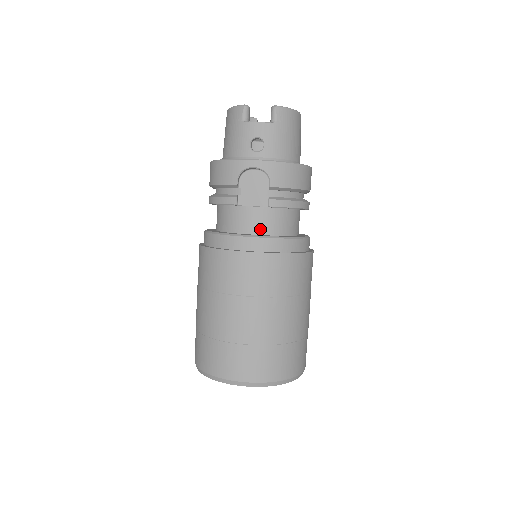
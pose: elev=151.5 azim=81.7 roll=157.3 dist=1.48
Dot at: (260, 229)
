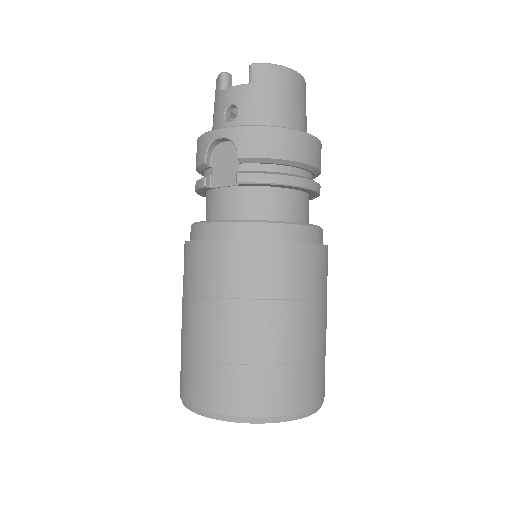
Dot at: (233, 214)
